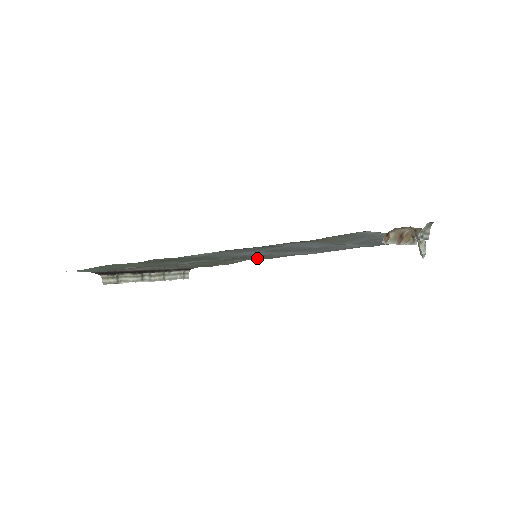
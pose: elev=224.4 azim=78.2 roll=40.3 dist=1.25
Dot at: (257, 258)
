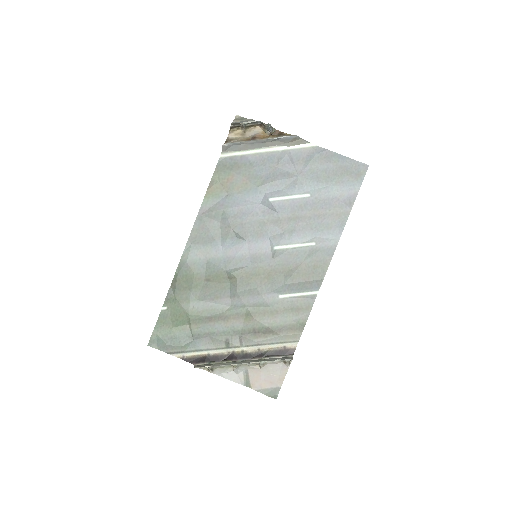
Dot at: (291, 276)
